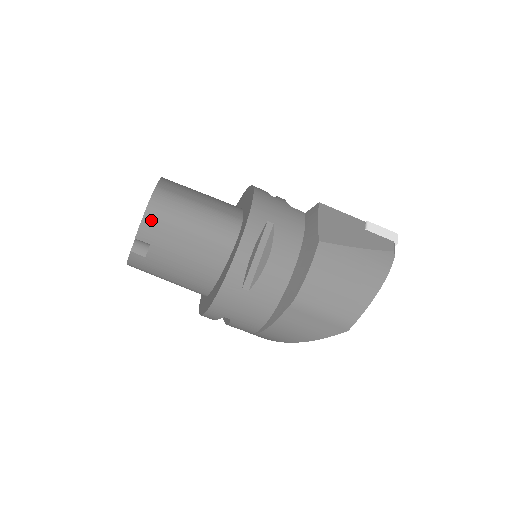
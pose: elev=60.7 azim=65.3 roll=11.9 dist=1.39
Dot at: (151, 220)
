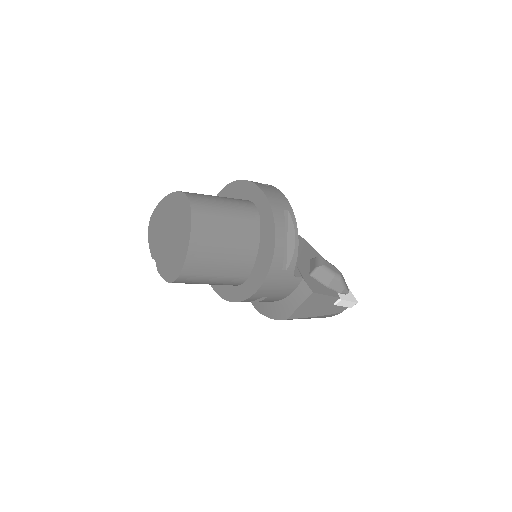
Dot at: occluded
